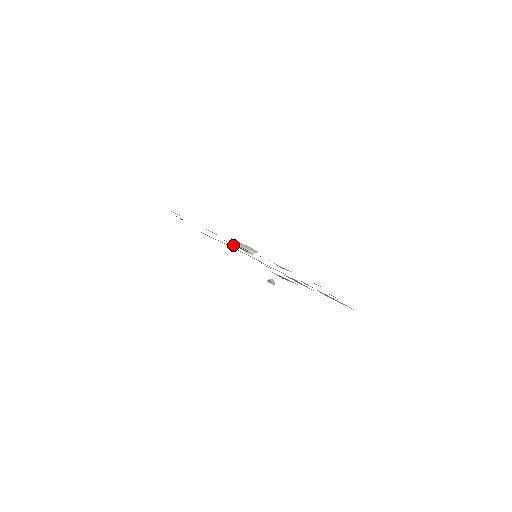
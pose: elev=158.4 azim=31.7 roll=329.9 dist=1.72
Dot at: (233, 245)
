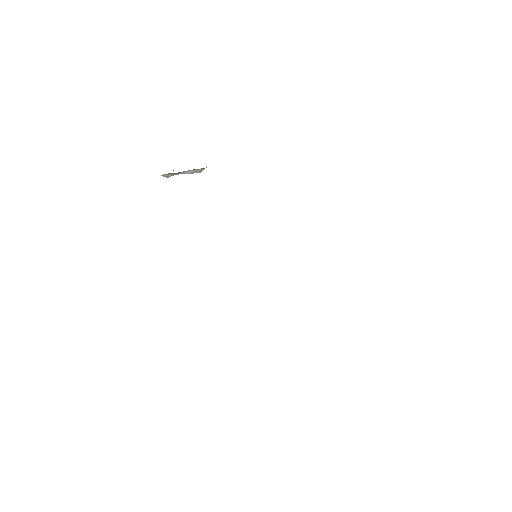
Dot at: (167, 177)
